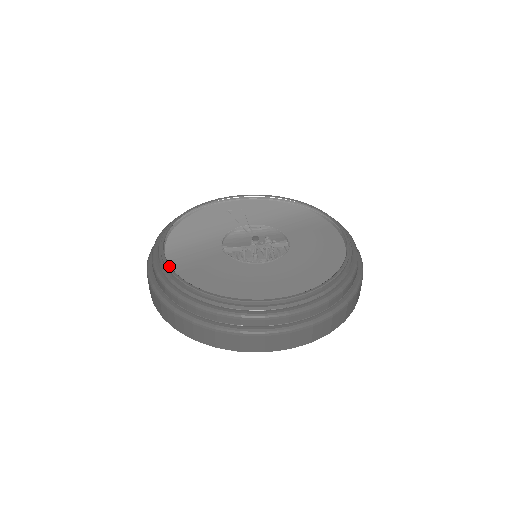
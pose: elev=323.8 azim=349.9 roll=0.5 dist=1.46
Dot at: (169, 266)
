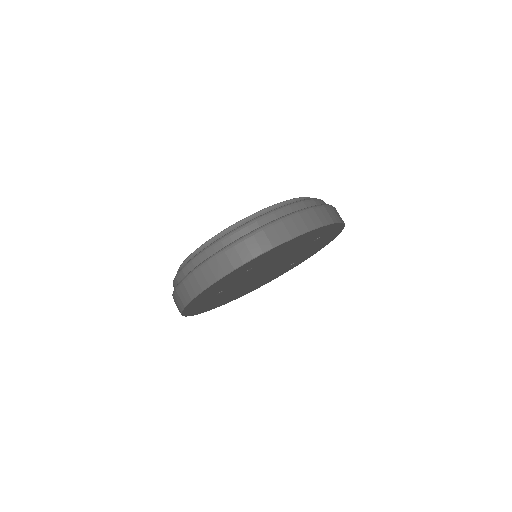
Dot at: (189, 256)
